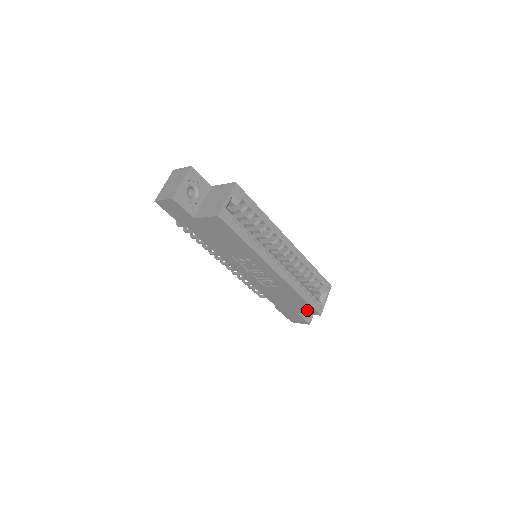
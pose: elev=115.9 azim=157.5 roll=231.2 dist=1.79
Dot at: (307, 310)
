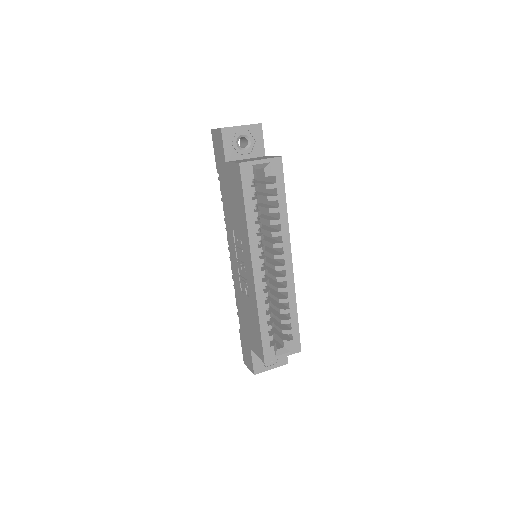
Dot at: (258, 348)
